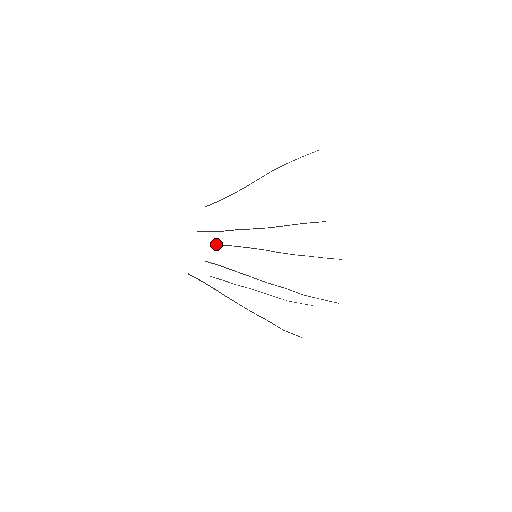
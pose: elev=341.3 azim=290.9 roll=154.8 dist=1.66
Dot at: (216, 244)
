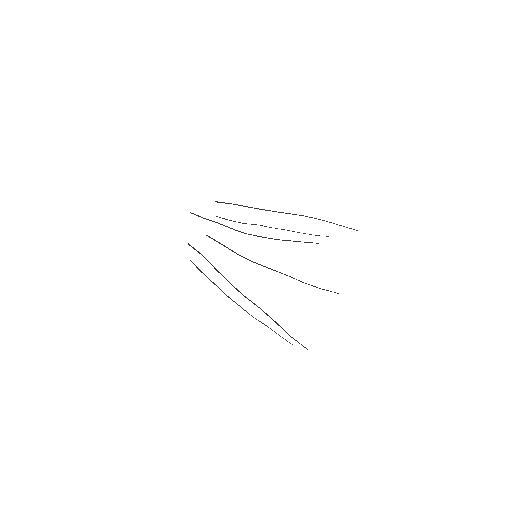
Dot at: (215, 201)
